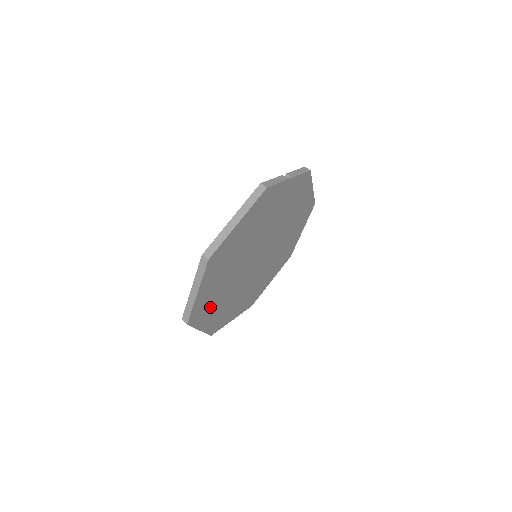
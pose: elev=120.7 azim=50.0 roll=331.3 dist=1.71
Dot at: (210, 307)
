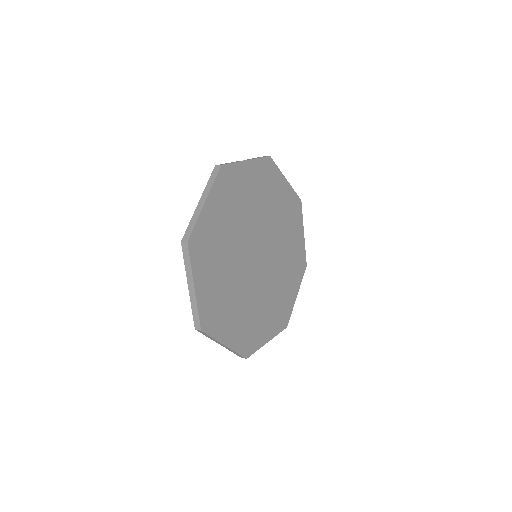
Dot at: (223, 313)
